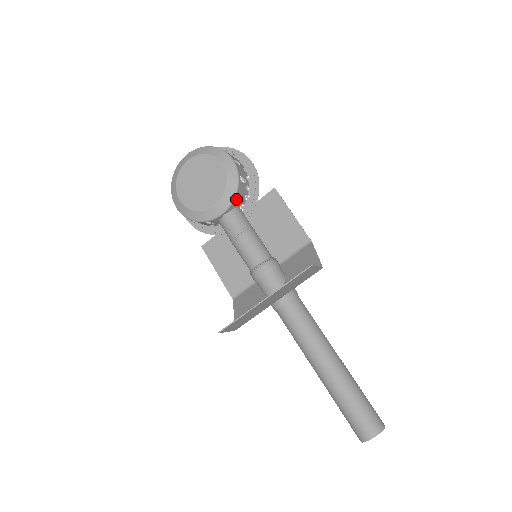
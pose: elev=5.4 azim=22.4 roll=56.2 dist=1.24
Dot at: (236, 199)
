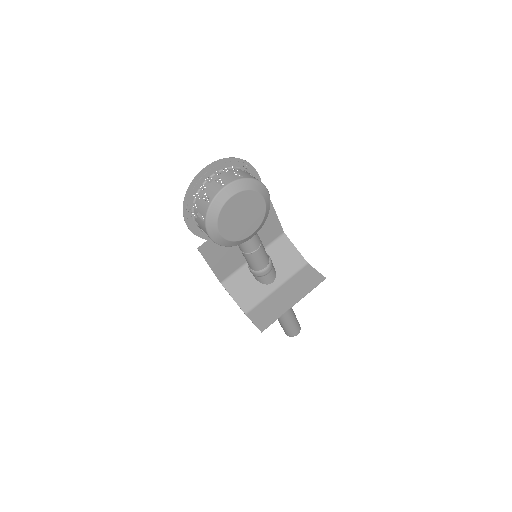
Dot at: occluded
